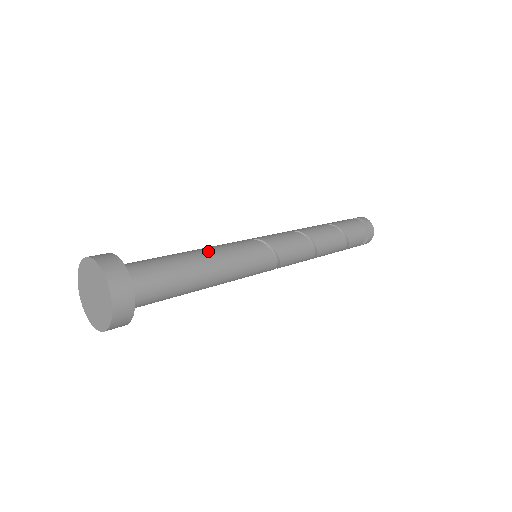
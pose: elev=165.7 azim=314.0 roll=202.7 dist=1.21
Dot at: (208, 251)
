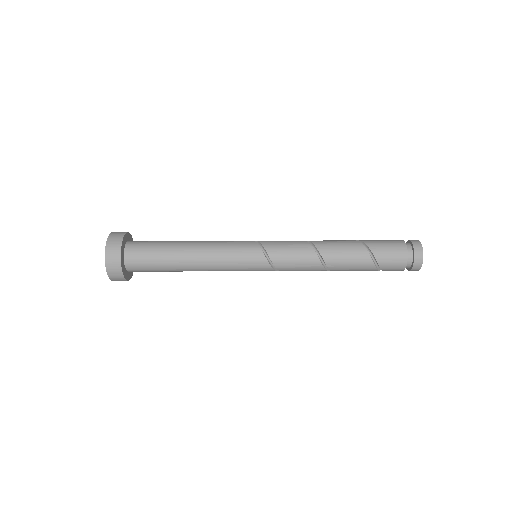
Dot at: (200, 241)
